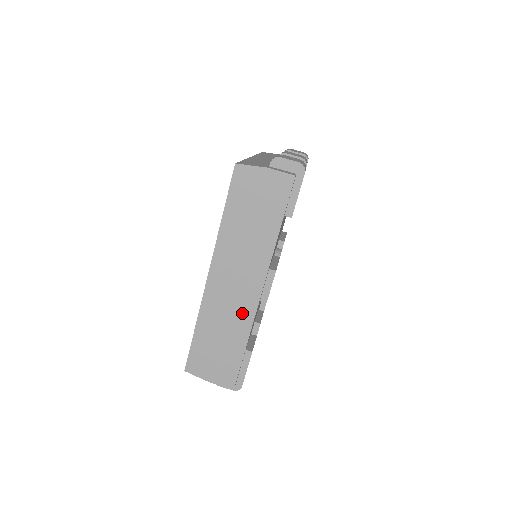
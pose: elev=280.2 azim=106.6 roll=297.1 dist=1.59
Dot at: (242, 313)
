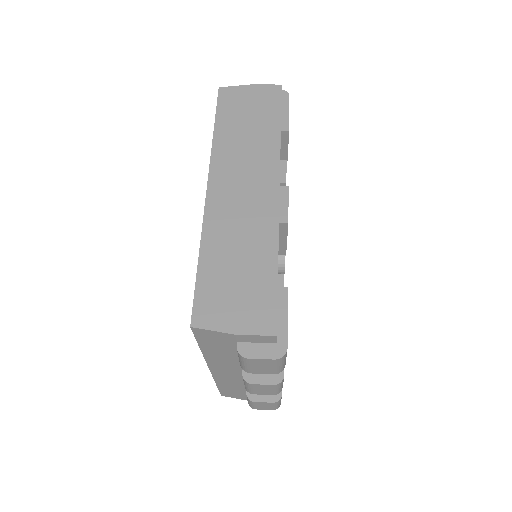
Dot at: (261, 220)
